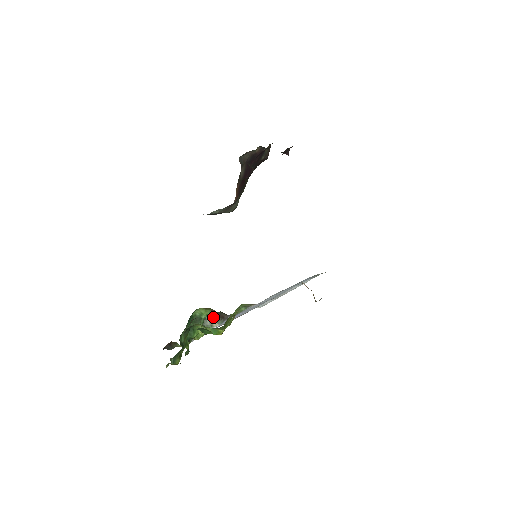
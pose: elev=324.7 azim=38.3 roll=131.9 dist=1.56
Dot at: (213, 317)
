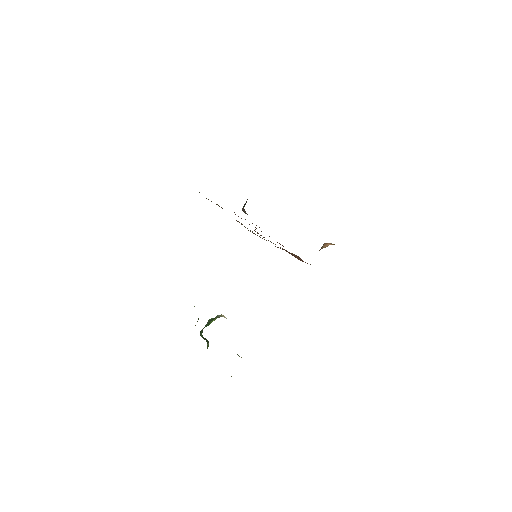
Dot at: (223, 315)
